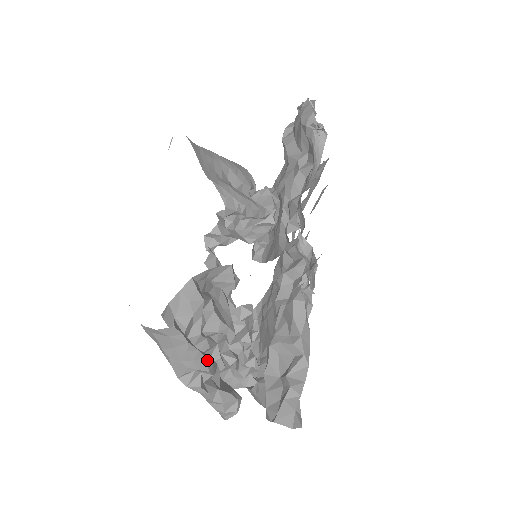
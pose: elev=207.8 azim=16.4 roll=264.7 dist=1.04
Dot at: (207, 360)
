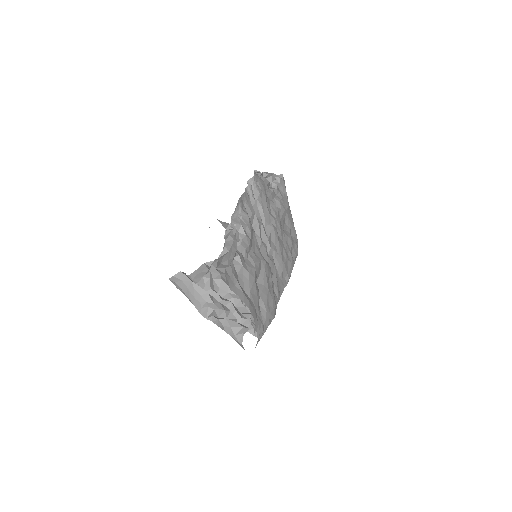
Dot at: (214, 299)
